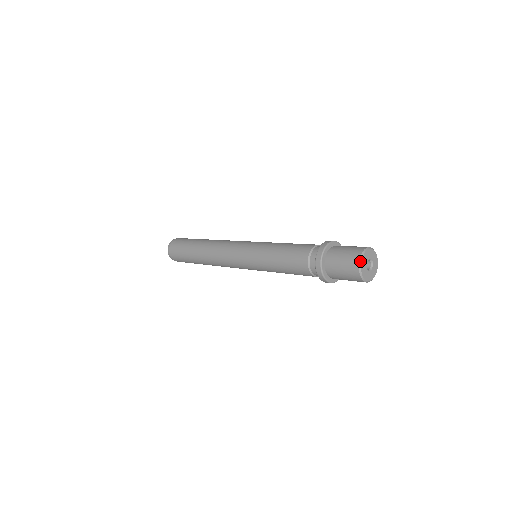
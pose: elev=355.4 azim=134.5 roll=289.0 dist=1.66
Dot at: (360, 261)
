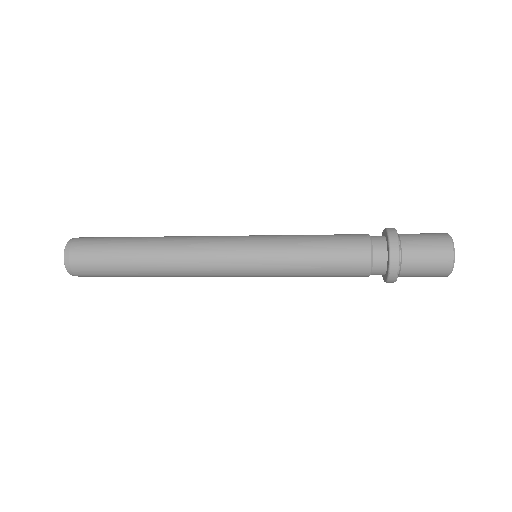
Dot at: (454, 253)
